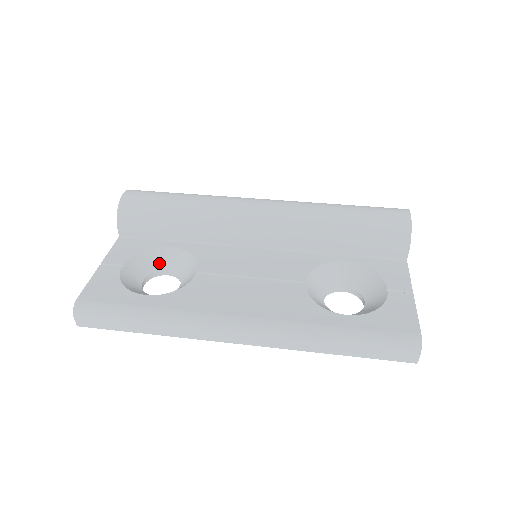
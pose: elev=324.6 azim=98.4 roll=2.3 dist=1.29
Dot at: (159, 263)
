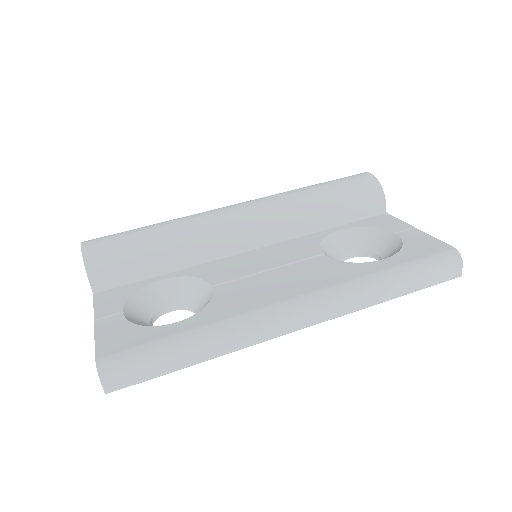
Dot at: (157, 301)
